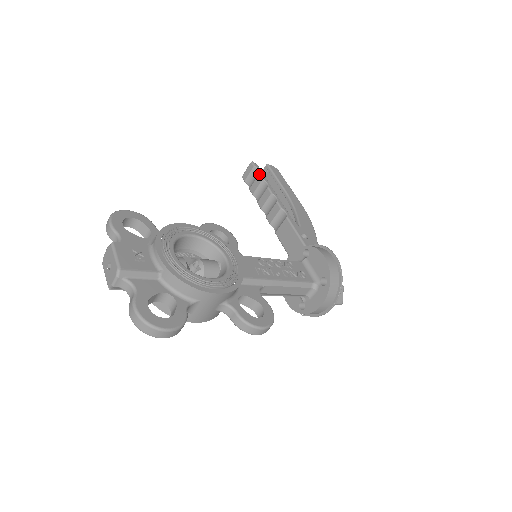
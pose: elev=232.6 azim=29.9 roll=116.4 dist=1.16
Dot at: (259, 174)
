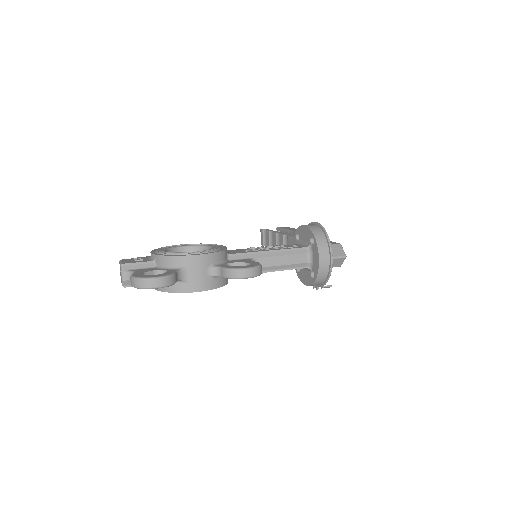
Dot at: (266, 231)
